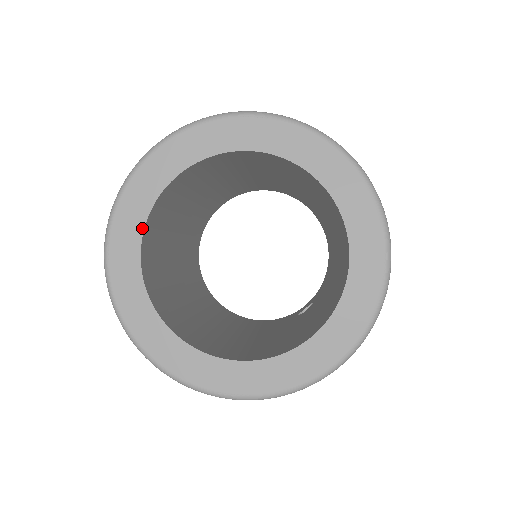
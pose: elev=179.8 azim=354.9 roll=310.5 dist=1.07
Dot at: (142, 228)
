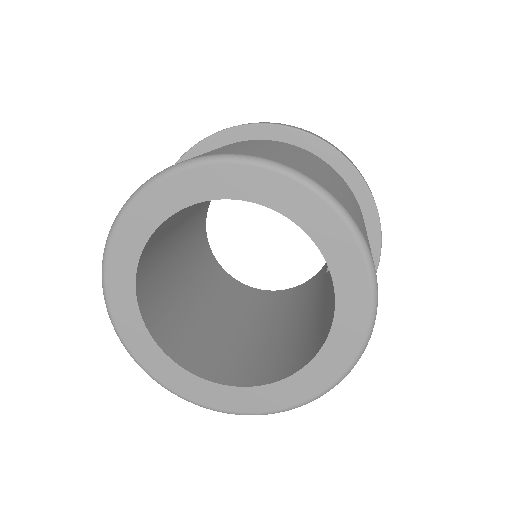
Dot at: (140, 317)
